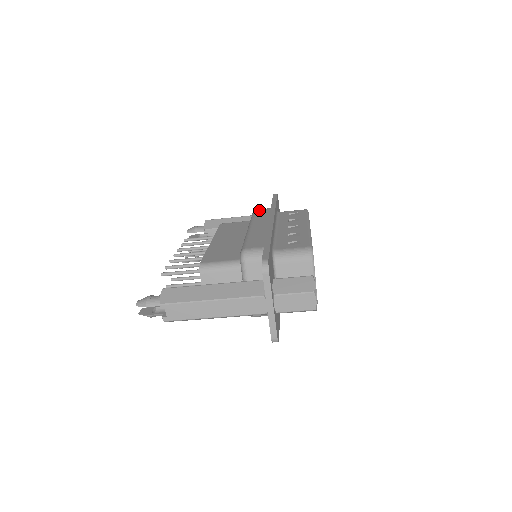
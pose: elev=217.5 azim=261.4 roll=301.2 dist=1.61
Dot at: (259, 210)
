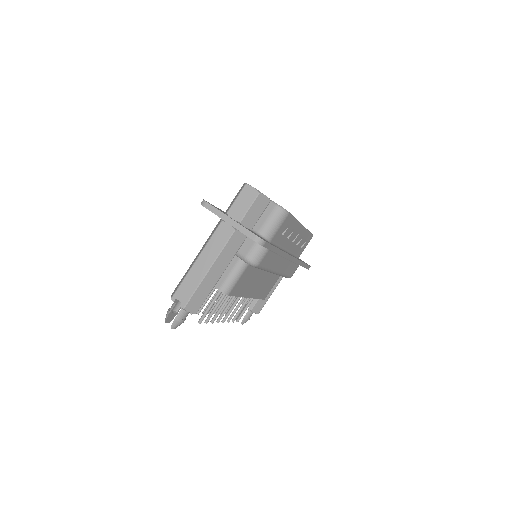
Dot at: occluded
